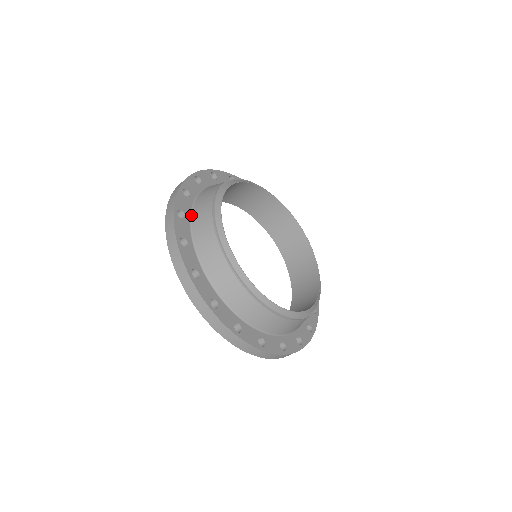
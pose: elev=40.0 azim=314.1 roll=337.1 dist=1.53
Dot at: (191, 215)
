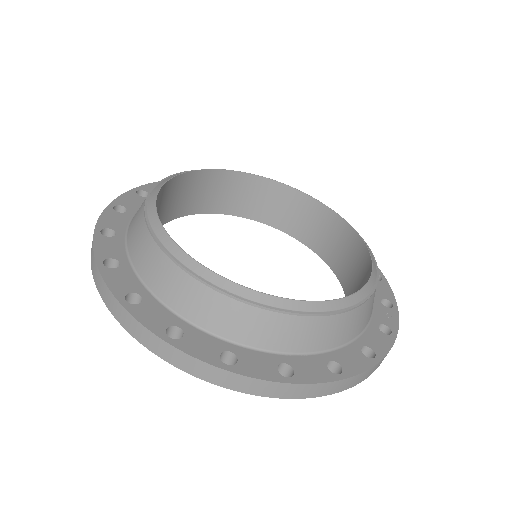
Dot at: occluded
